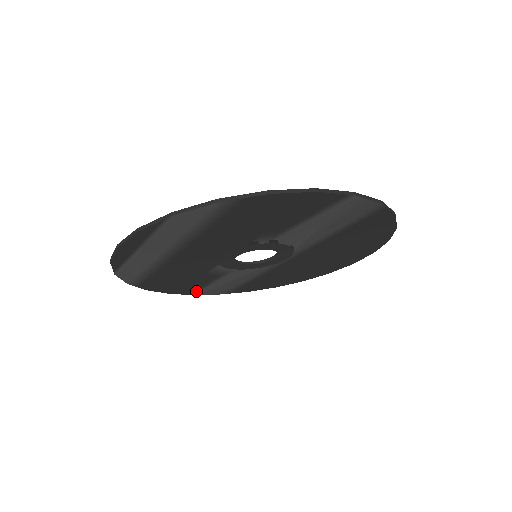
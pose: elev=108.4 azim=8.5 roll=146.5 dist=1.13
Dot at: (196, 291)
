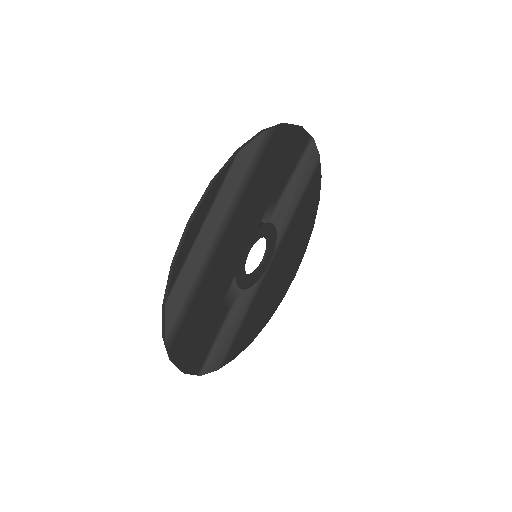
Dot at: (203, 362)
